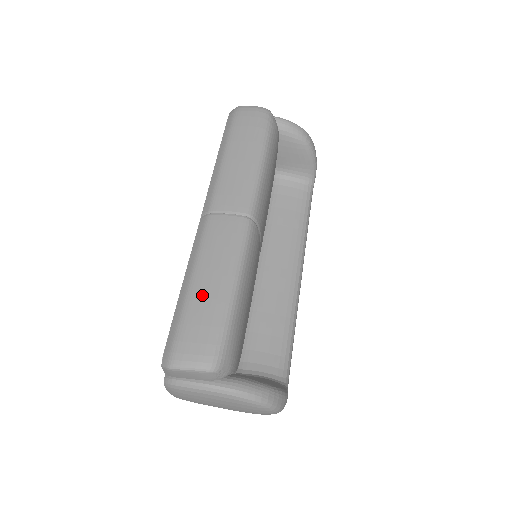
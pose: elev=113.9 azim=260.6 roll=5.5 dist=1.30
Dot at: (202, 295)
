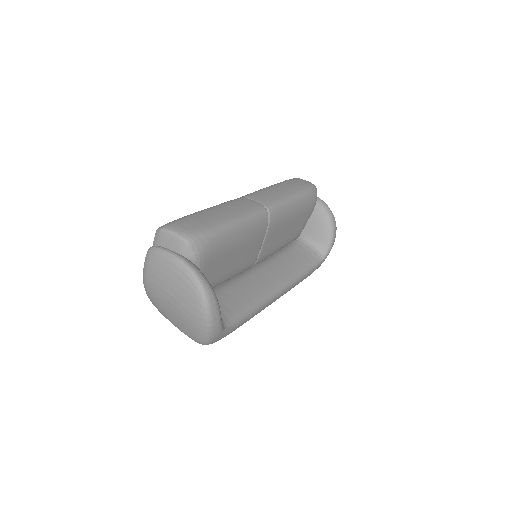
Dot at: (209, 214)
